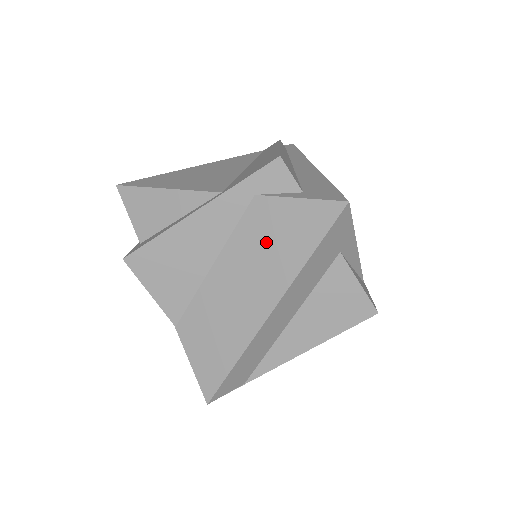
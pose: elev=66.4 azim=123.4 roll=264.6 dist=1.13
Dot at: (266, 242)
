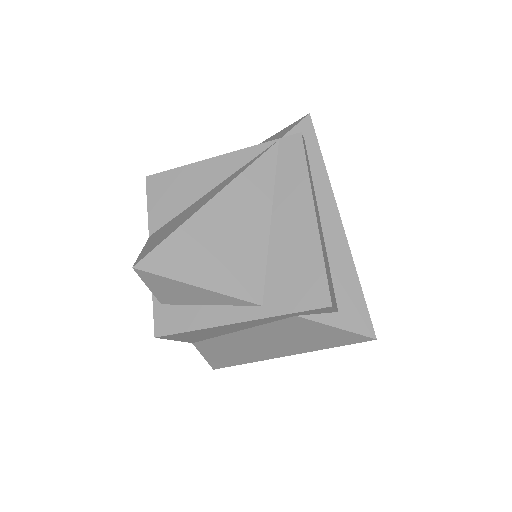
Dot at: (294, 335)
